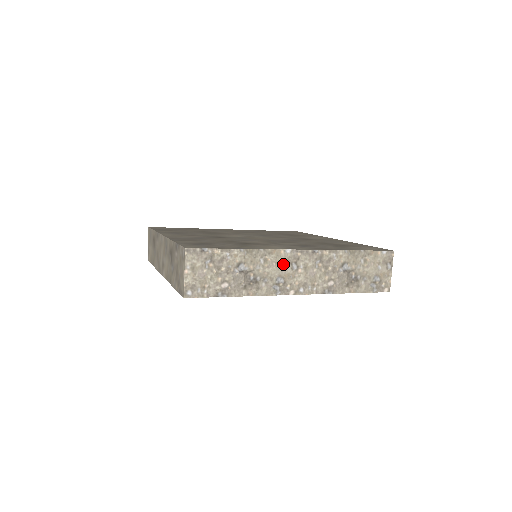
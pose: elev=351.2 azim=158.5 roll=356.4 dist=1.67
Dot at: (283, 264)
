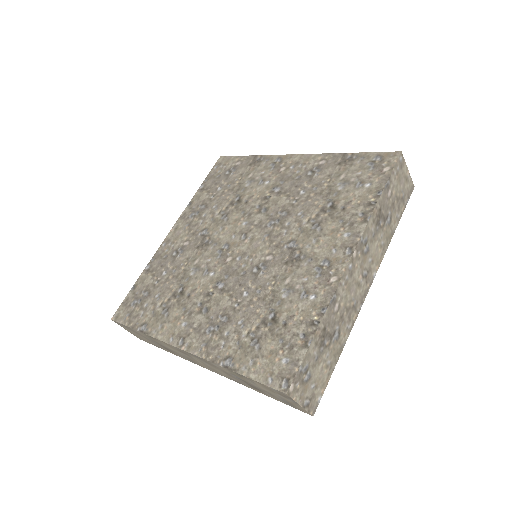
Dot at: (179, 351)
